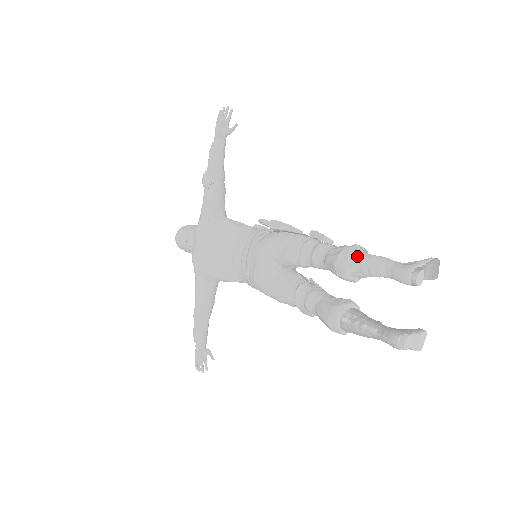
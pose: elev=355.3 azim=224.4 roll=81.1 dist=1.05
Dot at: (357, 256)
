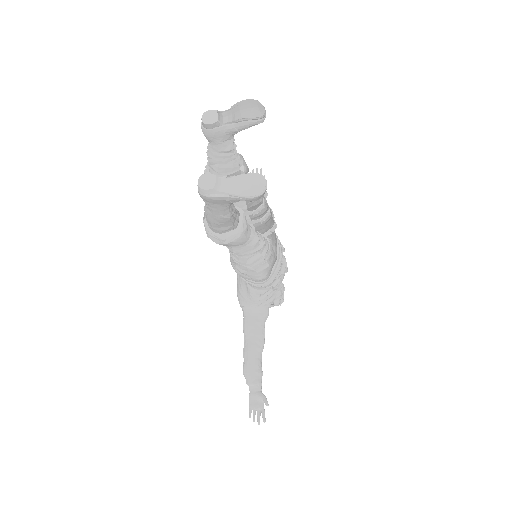
Dot at: occluded
